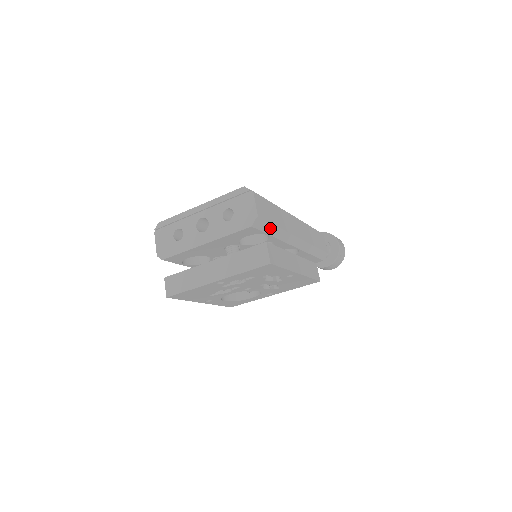
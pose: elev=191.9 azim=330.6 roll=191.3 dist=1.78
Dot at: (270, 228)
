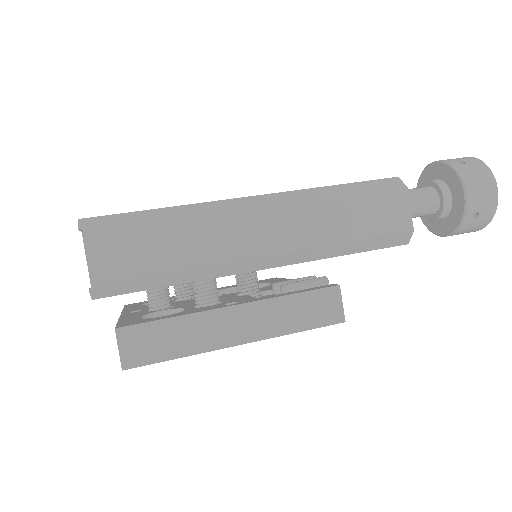
Dot at: (152, 280)
